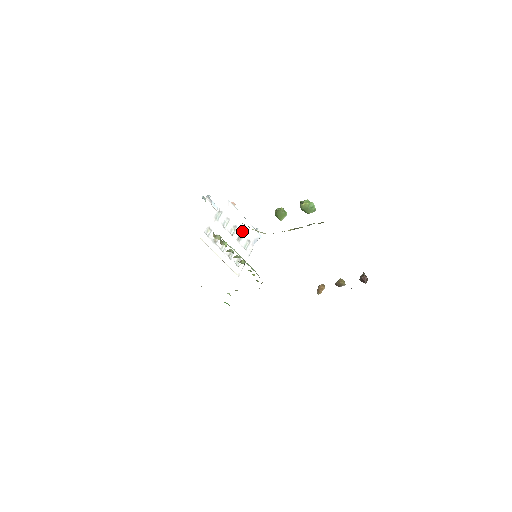
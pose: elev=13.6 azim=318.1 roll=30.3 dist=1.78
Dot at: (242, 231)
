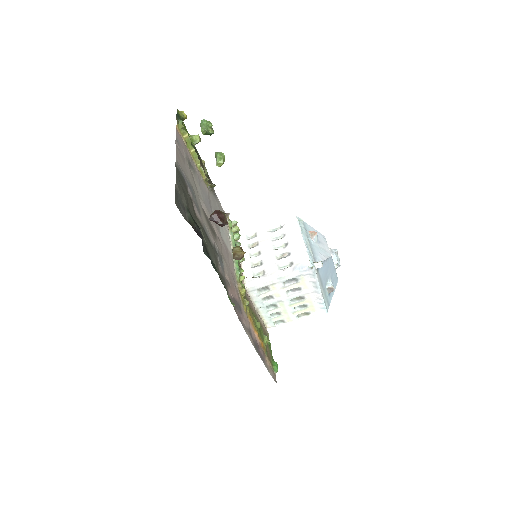
Dot at: (291, 251)
